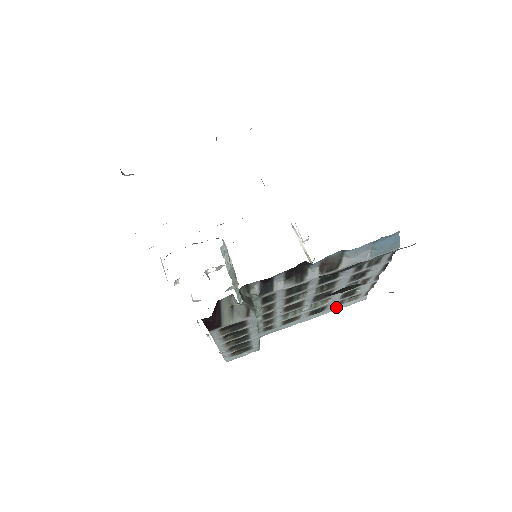
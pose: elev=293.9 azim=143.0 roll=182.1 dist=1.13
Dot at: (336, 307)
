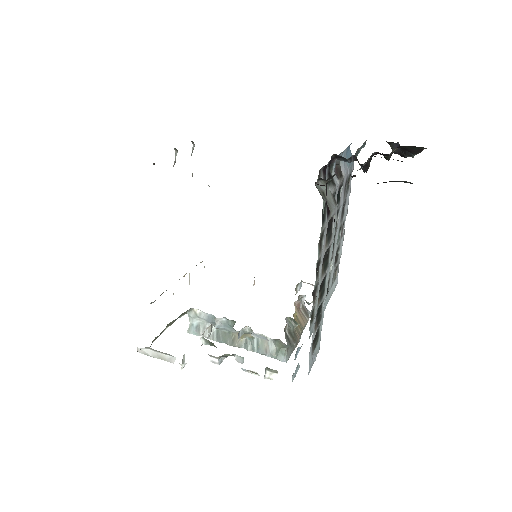
Dot at: (330, 292)
